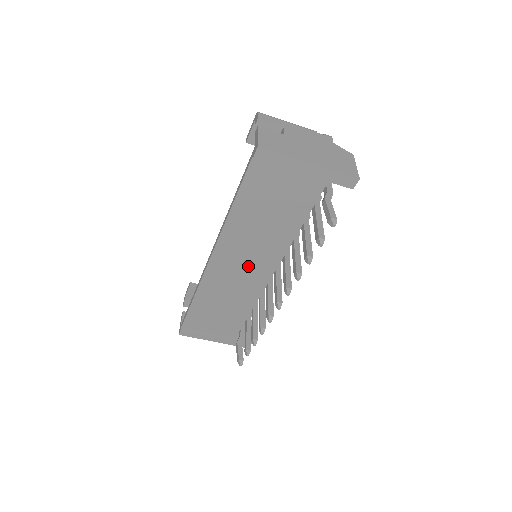
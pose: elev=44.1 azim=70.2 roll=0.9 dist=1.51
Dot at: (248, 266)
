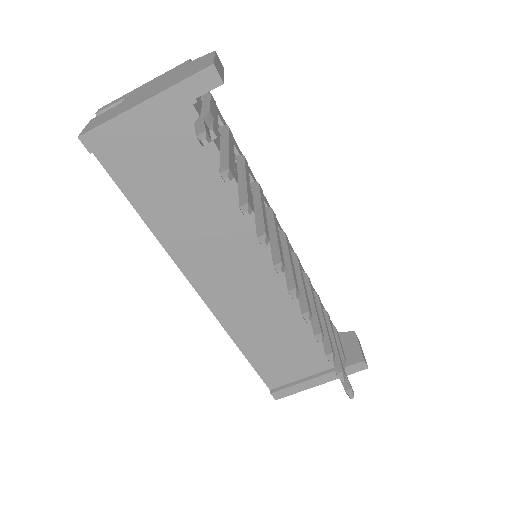
Dot at: (244, 274)
